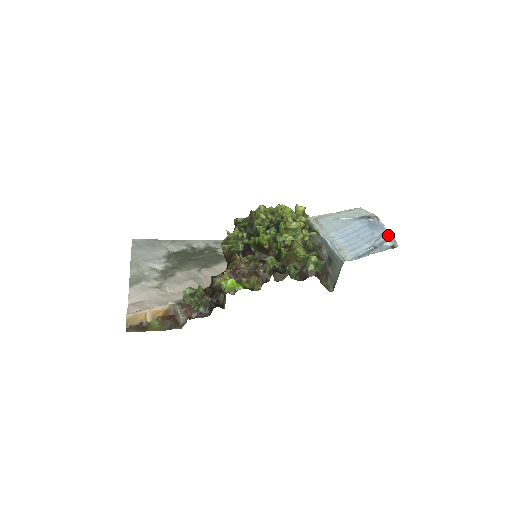
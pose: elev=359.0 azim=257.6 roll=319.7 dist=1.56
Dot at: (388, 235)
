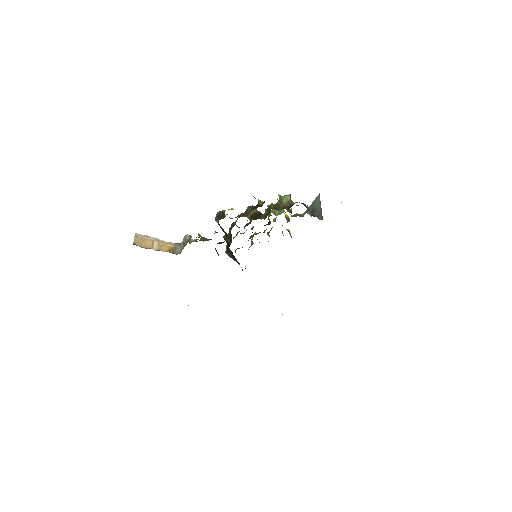
Dot at: occluded
